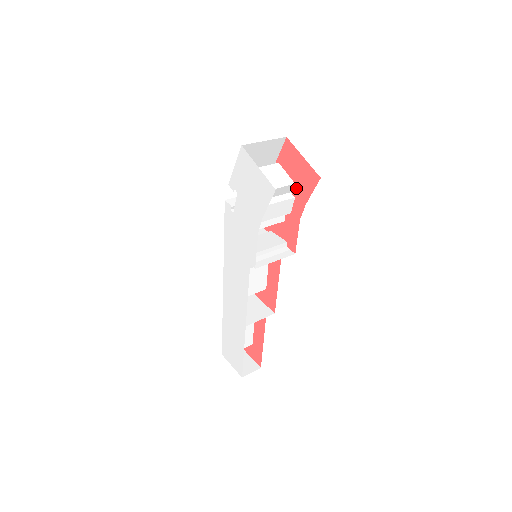
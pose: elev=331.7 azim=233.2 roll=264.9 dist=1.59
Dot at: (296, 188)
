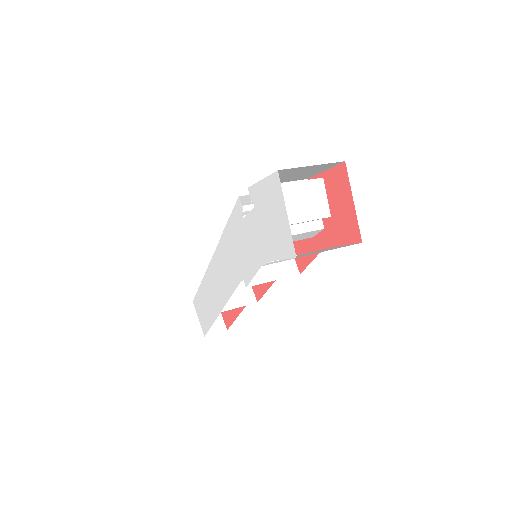
Dot at: (330, 222)
